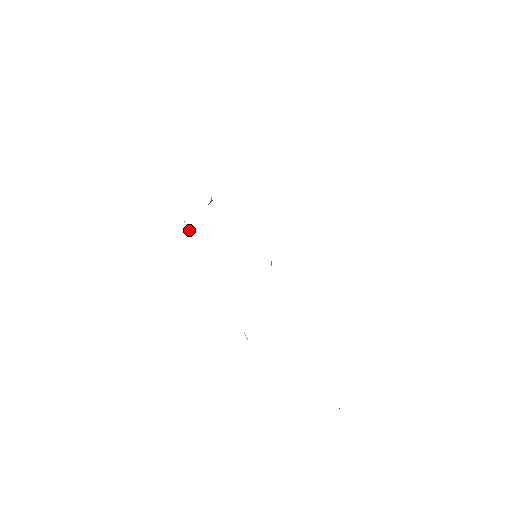
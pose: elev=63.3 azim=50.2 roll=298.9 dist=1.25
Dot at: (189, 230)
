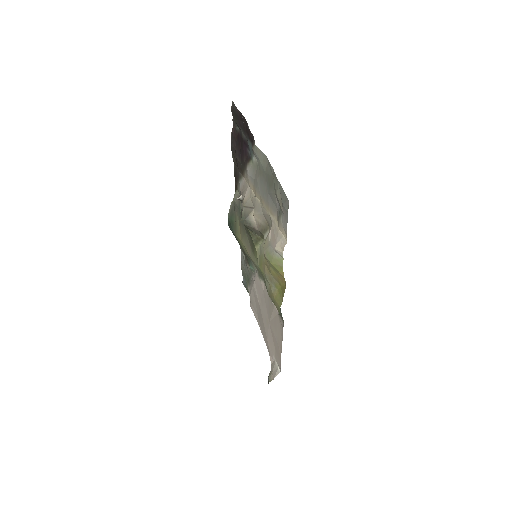
Dot at: (243, 223)
